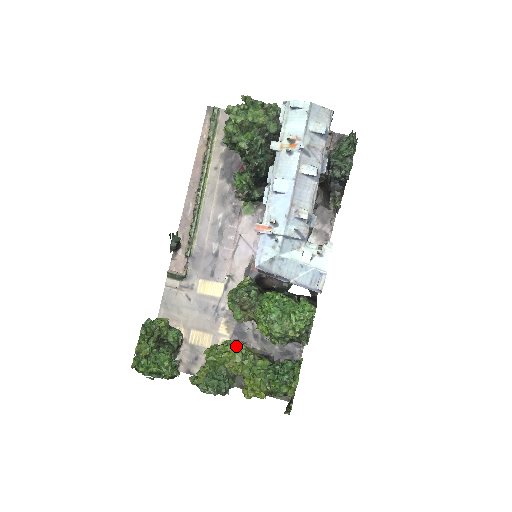
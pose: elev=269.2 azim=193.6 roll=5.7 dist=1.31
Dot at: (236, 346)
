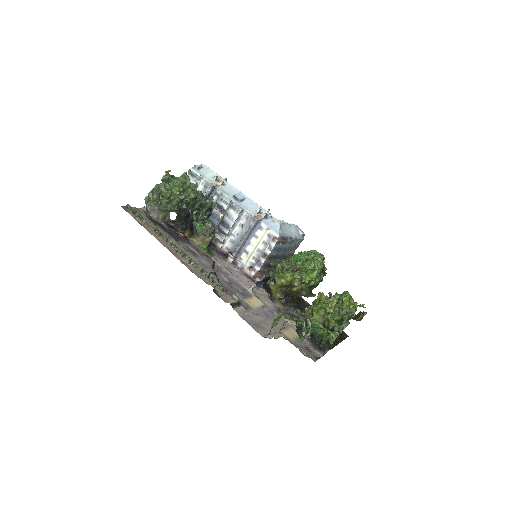
Dot at: occluded
